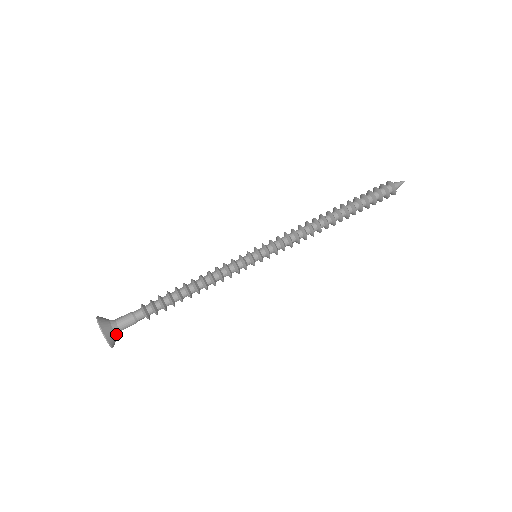
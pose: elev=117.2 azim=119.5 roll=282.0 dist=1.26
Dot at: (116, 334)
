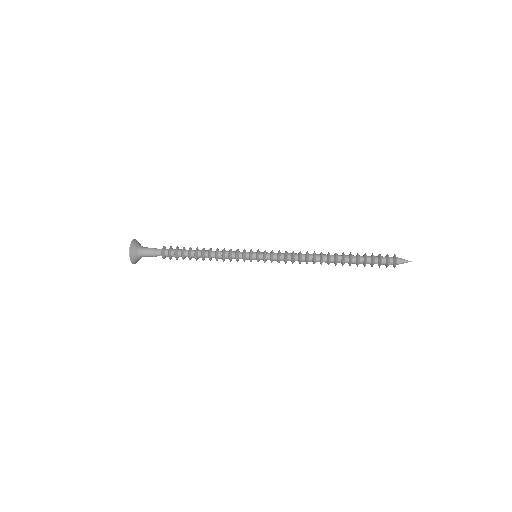
Dot at: (139, 257)
